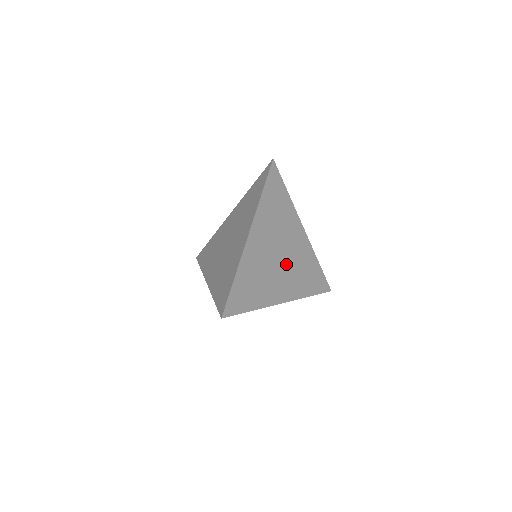
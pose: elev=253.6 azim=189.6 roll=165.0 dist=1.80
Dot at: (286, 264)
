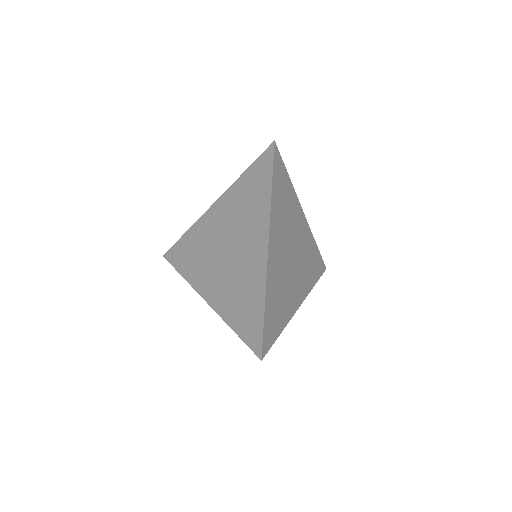
Dot at: (297, 263)
